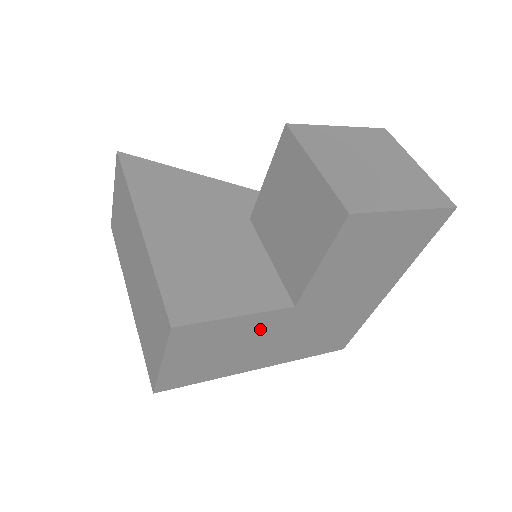
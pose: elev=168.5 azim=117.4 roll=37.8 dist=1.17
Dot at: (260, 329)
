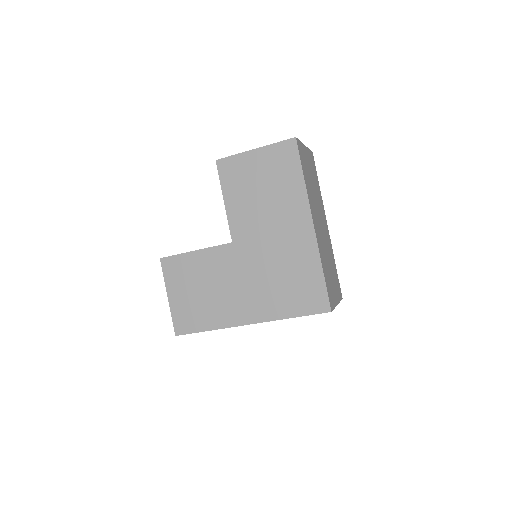
Dot at: (219, 267)
